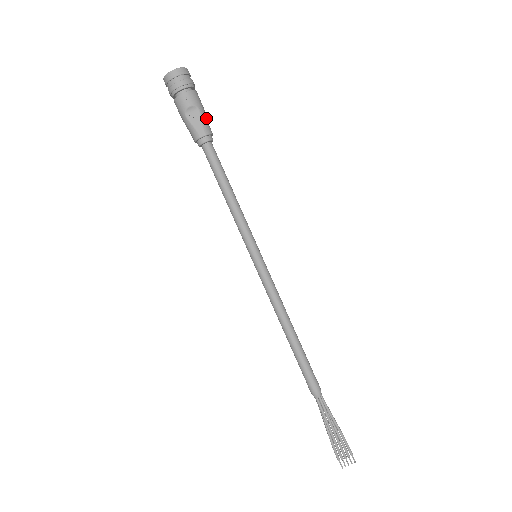
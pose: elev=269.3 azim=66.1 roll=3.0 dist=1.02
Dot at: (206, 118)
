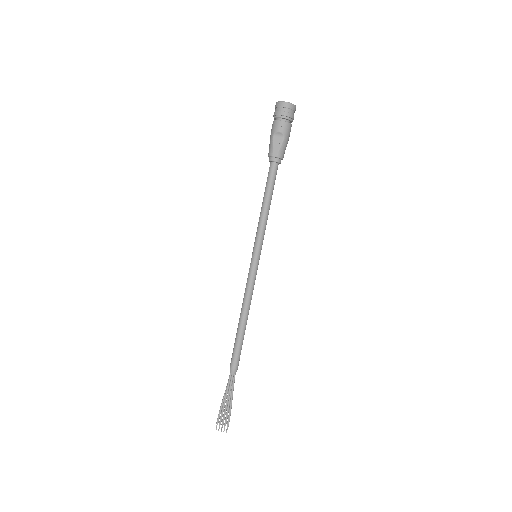
Dot at: (285, 146)
